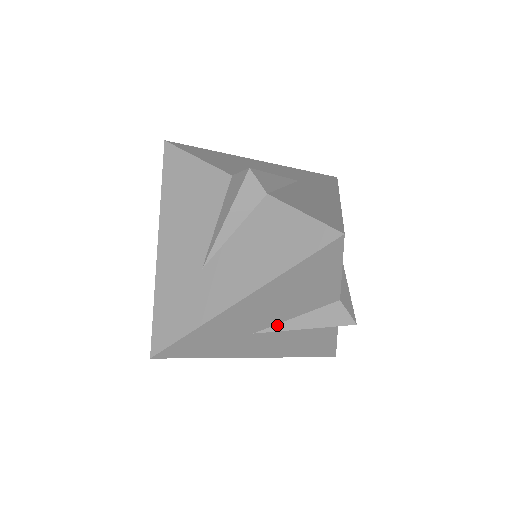
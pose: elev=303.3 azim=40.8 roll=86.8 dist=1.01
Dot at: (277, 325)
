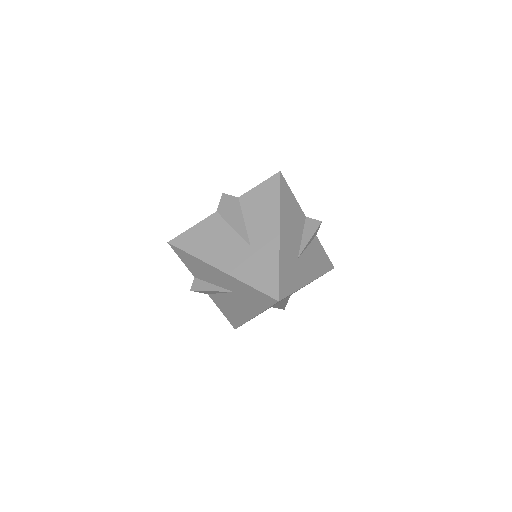
Dot at: (301, 246)
